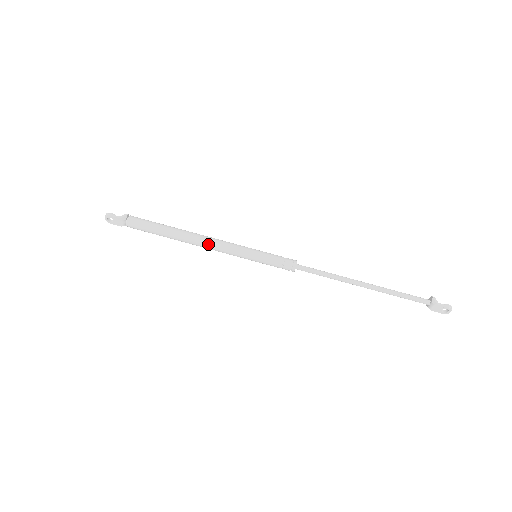
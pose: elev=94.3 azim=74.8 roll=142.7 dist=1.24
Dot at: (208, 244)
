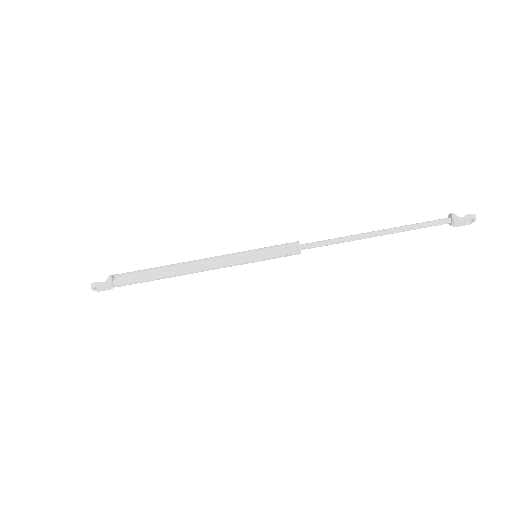
Dot at: (203, 267)
